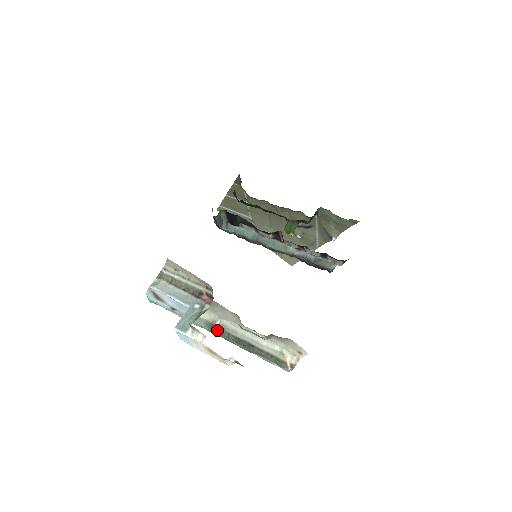
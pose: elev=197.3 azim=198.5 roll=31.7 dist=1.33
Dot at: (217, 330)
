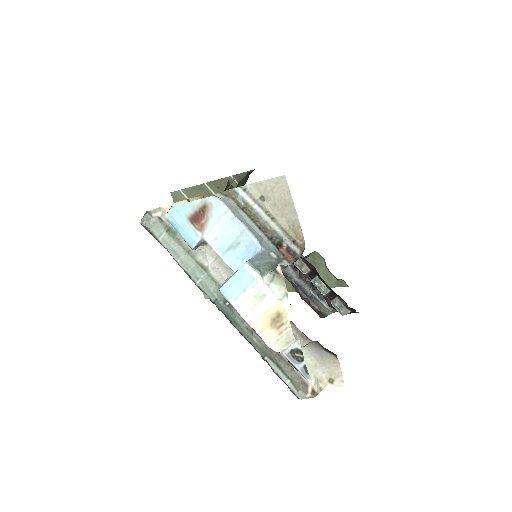
Dot at: occluded
